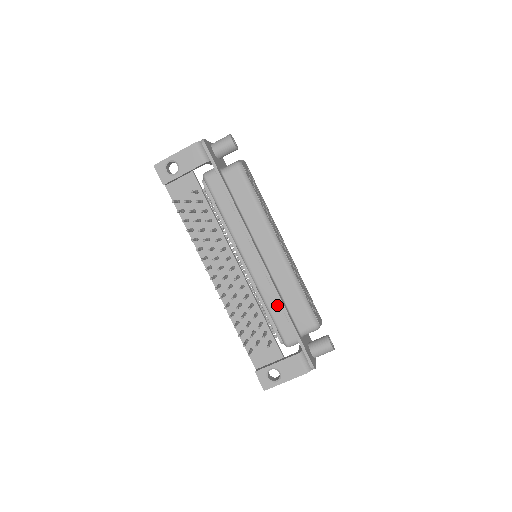
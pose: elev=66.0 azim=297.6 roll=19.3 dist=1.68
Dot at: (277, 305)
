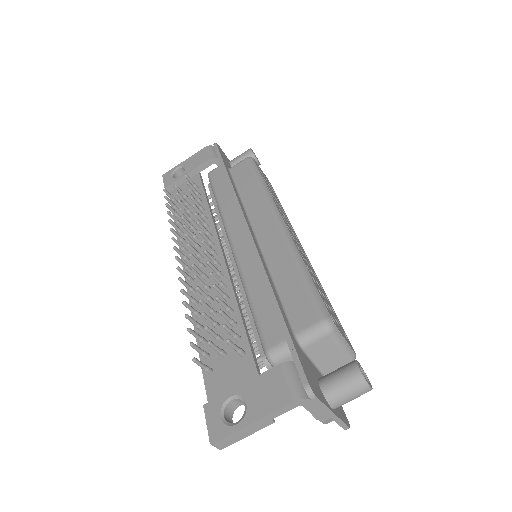
Dot at: (262, 290)
